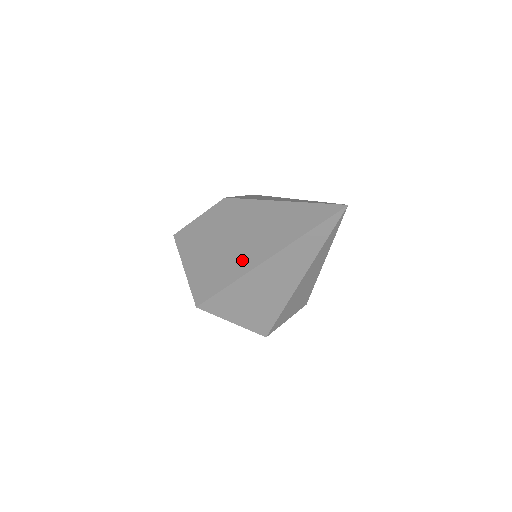
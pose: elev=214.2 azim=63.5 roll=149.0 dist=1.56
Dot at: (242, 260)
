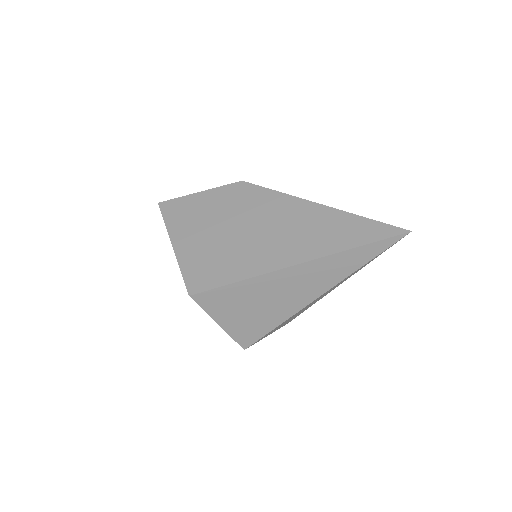
Dot at: (265, 256)
